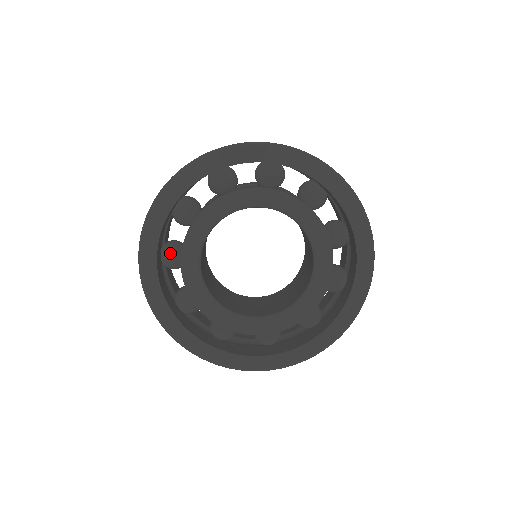
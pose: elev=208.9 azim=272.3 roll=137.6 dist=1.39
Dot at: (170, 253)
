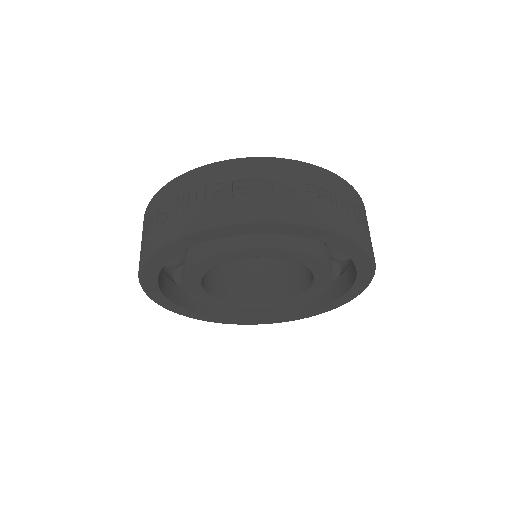
Dot at: (169, 263)
